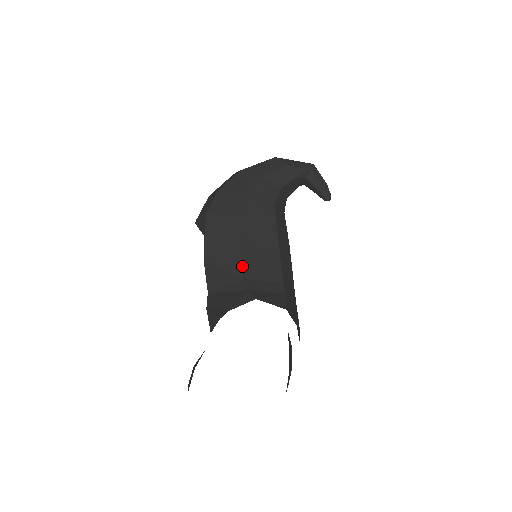
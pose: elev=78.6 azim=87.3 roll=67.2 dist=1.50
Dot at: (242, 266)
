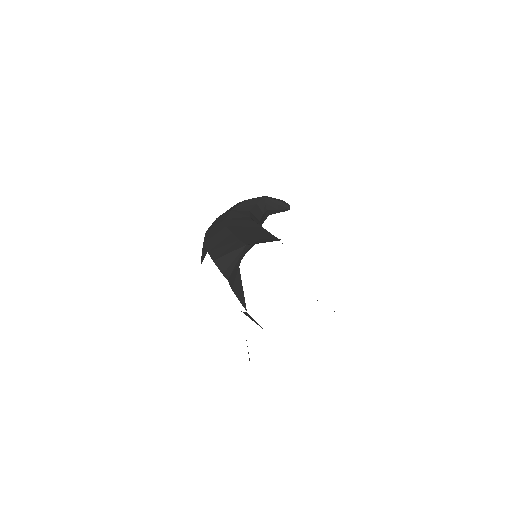
Dot at: (241, 242)
